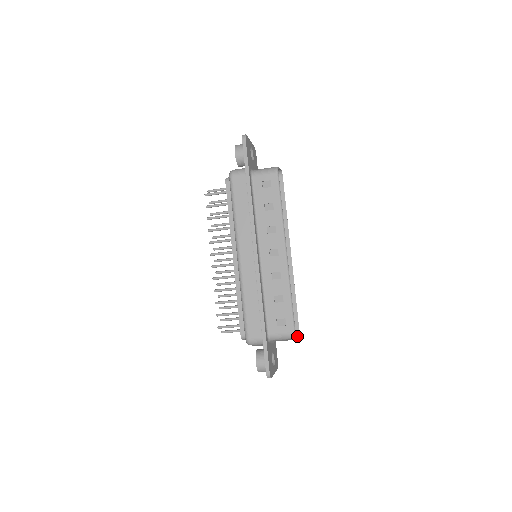
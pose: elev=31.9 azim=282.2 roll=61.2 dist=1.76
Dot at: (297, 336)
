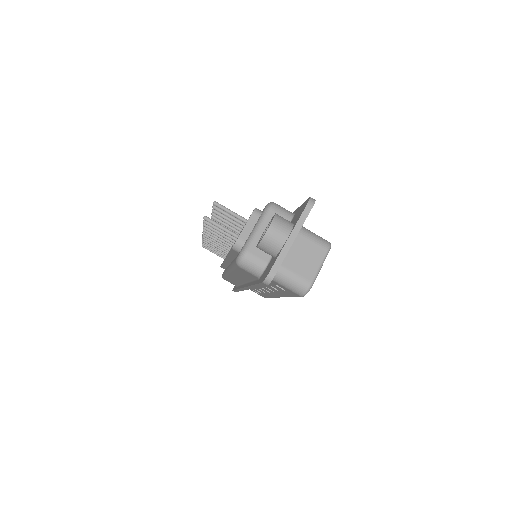
Dot at: (306, 288)
